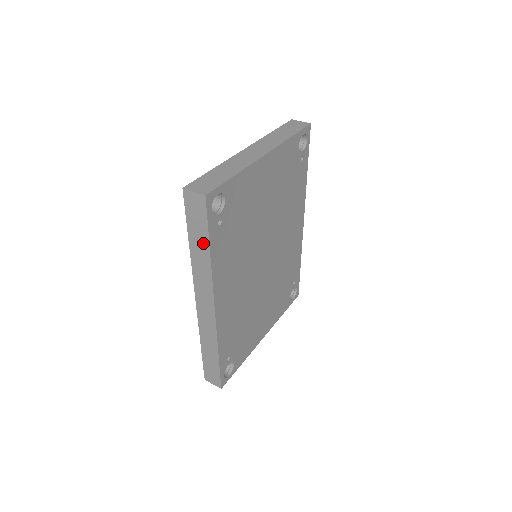
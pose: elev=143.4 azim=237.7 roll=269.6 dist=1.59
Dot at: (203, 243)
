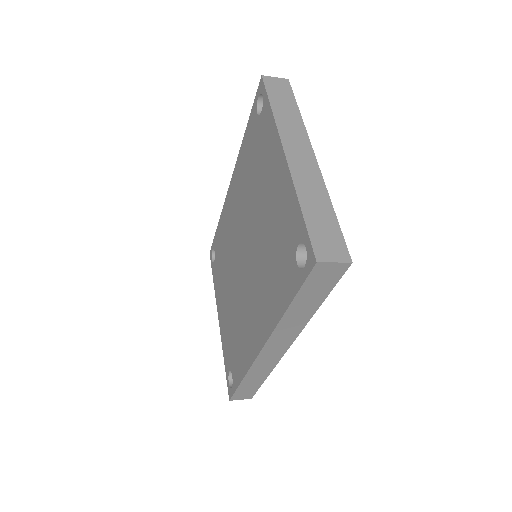
Dot at: (313, 303)
